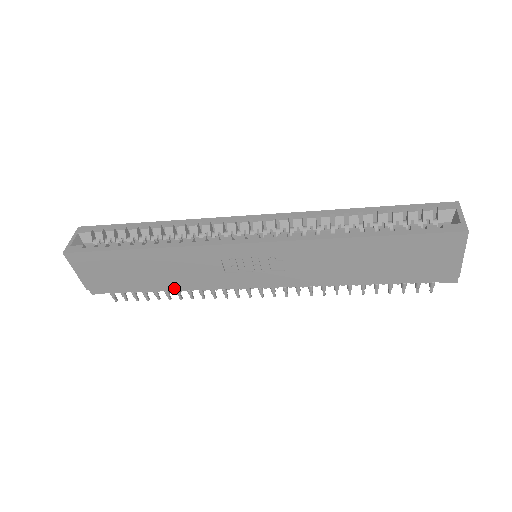
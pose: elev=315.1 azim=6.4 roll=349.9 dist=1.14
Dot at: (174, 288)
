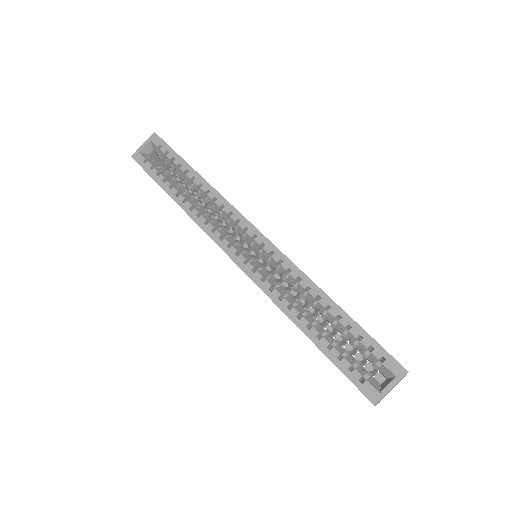
Dot at: occluded
